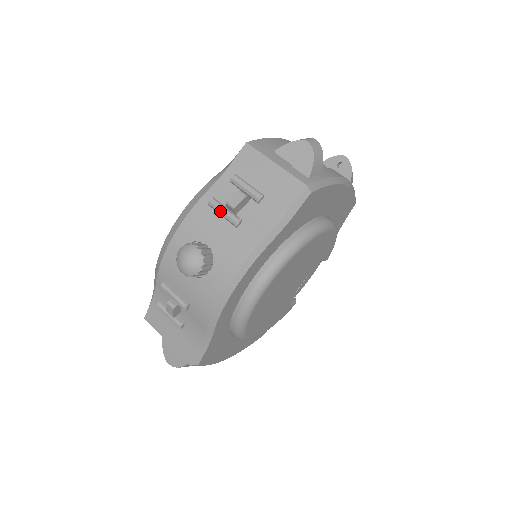
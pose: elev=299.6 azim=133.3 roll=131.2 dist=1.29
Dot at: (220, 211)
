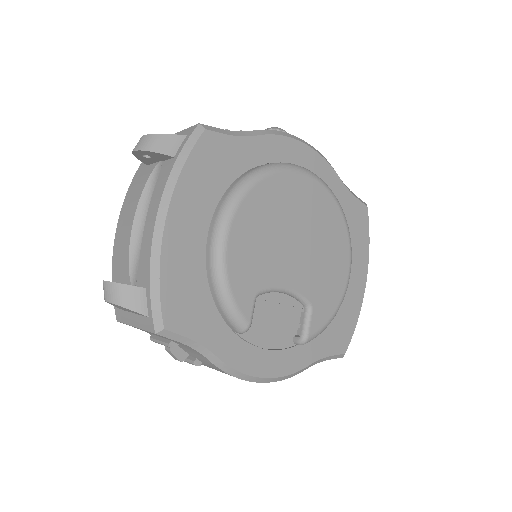
Dot at: occluded
